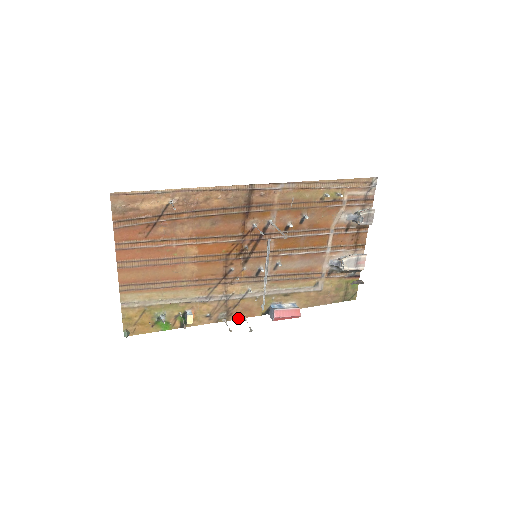
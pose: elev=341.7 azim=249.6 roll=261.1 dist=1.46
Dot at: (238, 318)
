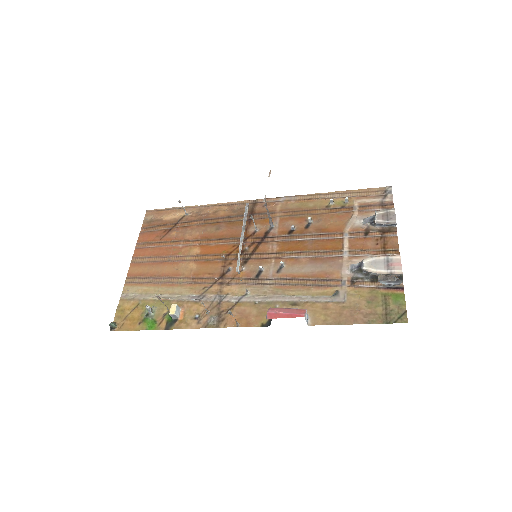
Dot at: (231, 326)
